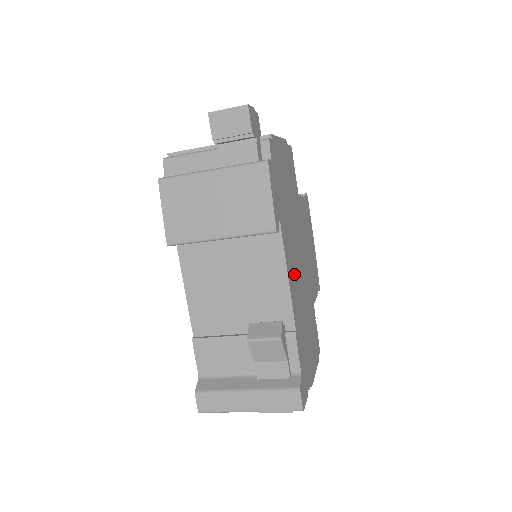
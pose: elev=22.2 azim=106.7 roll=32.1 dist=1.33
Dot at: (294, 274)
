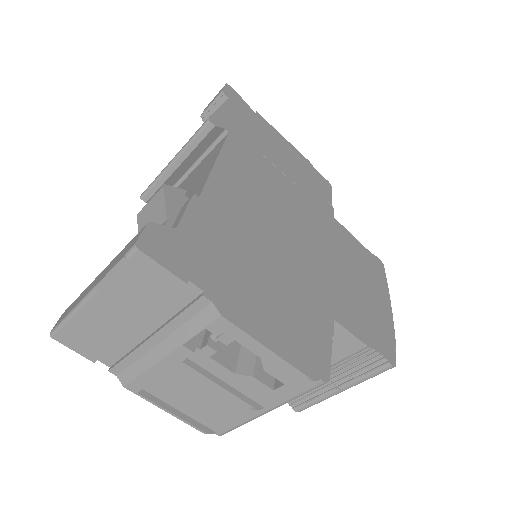
Dot at: (248, 193)
